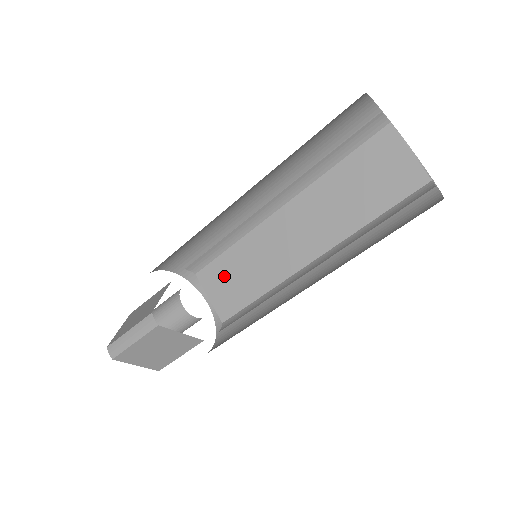
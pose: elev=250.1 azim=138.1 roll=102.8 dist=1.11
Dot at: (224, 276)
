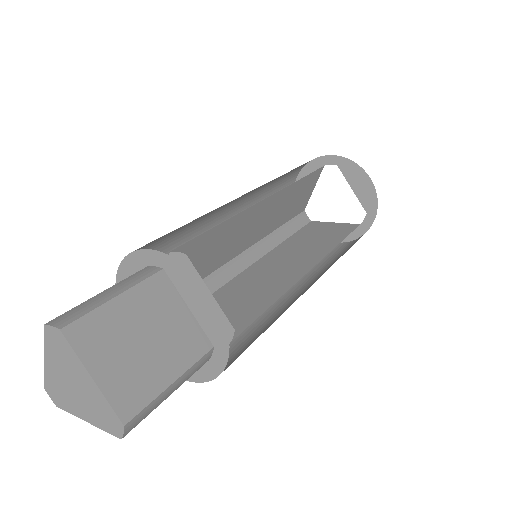
Dot at: occluded
